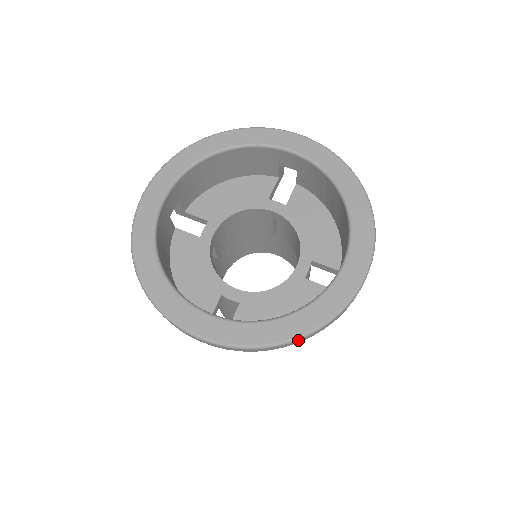
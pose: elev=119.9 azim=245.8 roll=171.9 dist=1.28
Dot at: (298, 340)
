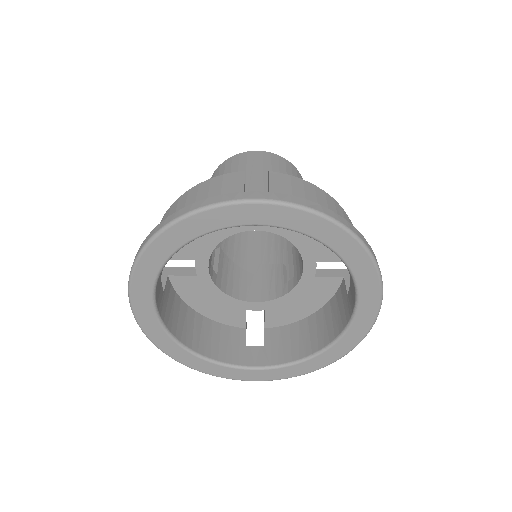
Dot at: (332, 362)
